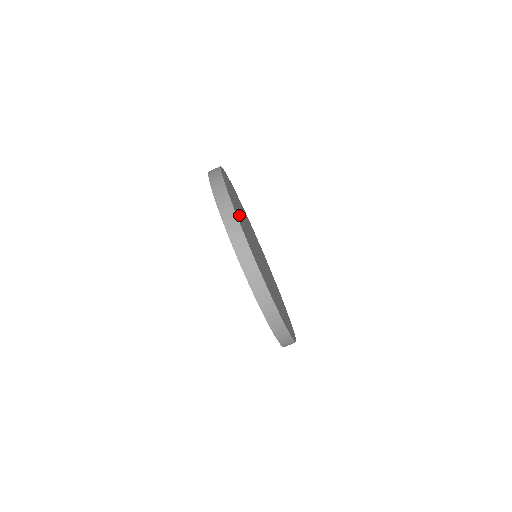
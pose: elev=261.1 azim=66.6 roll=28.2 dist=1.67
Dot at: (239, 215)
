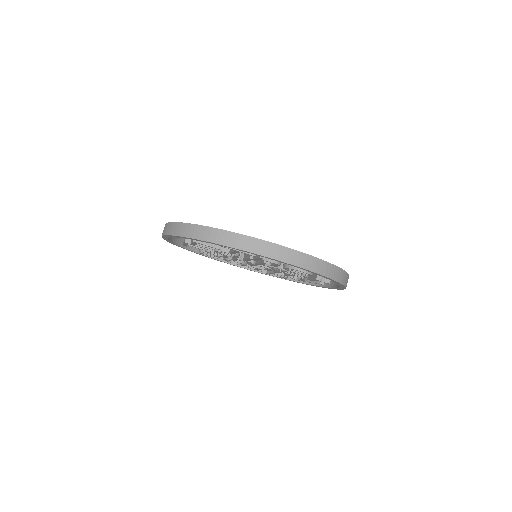
Dot at: occluded
